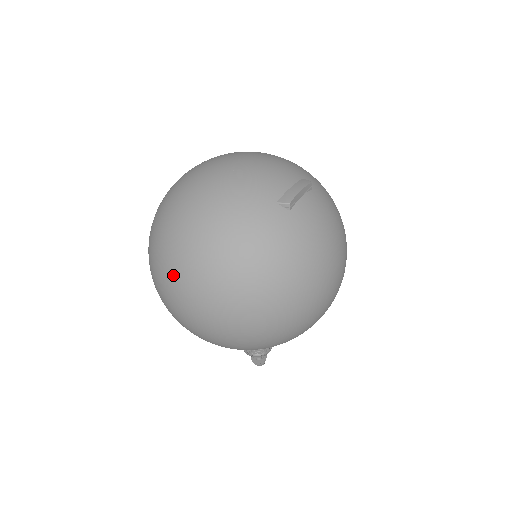
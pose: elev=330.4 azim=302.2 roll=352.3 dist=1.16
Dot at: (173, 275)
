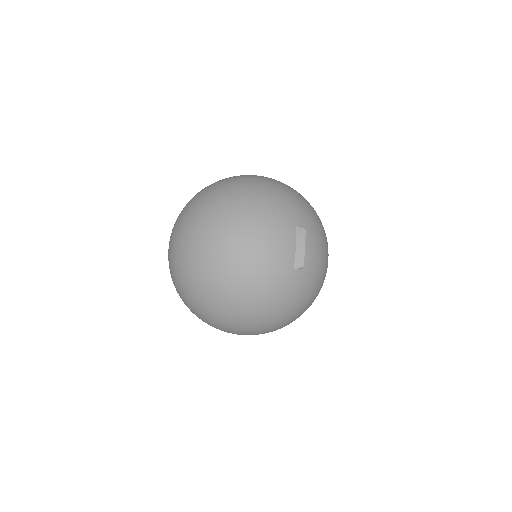
Dot at: (231, 330)
